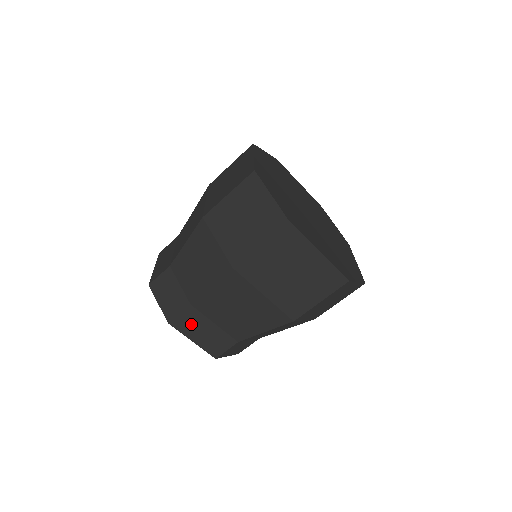
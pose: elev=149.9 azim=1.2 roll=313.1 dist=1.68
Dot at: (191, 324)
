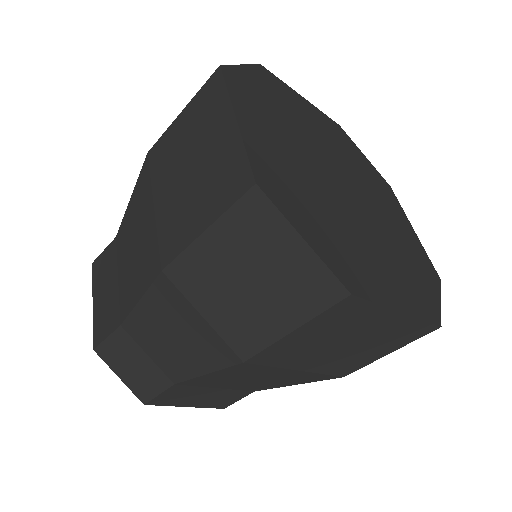
Dot at: (104, 271)
